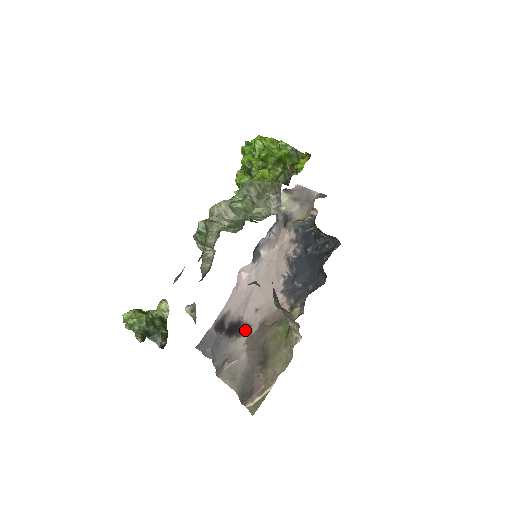
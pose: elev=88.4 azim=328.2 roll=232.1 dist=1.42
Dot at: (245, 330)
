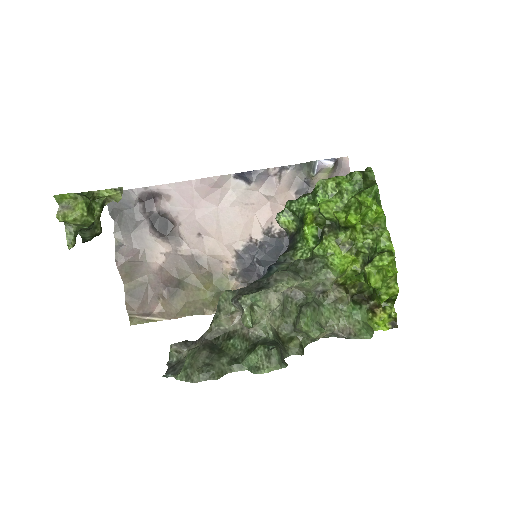
Dot at: (173, 240)
